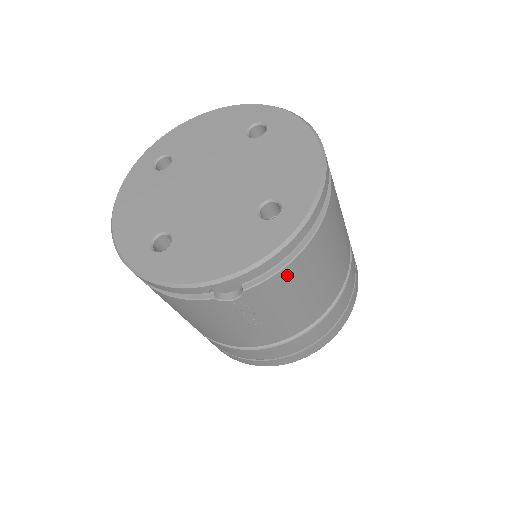
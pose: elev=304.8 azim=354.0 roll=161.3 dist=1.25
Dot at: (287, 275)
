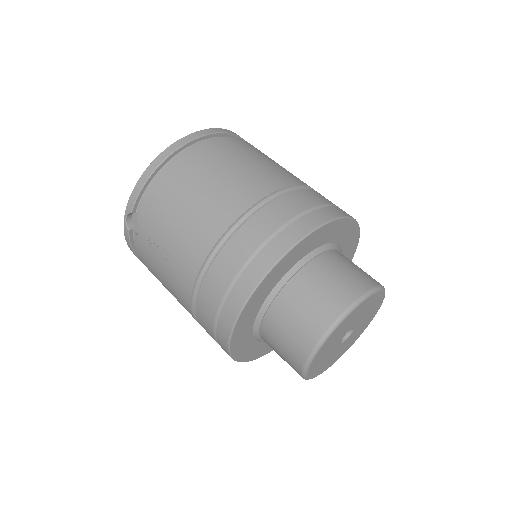
Dot at: (155, 196)
